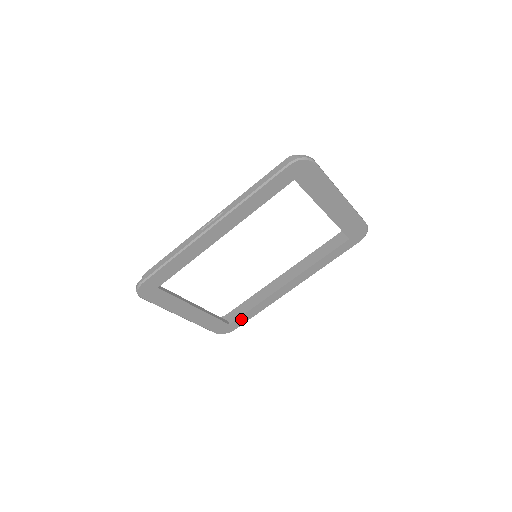
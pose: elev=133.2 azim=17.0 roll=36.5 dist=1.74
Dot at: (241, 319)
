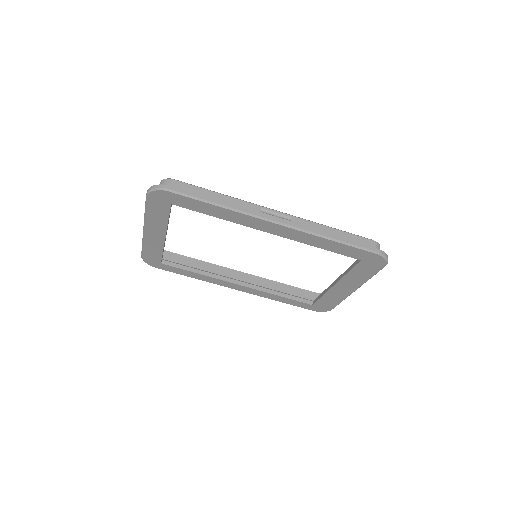
Dot at: (174, 268)
